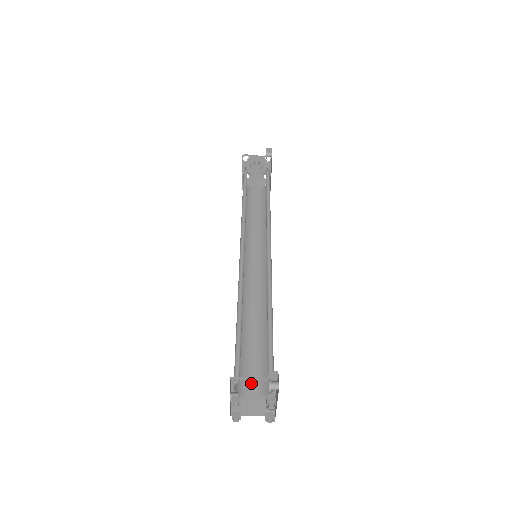
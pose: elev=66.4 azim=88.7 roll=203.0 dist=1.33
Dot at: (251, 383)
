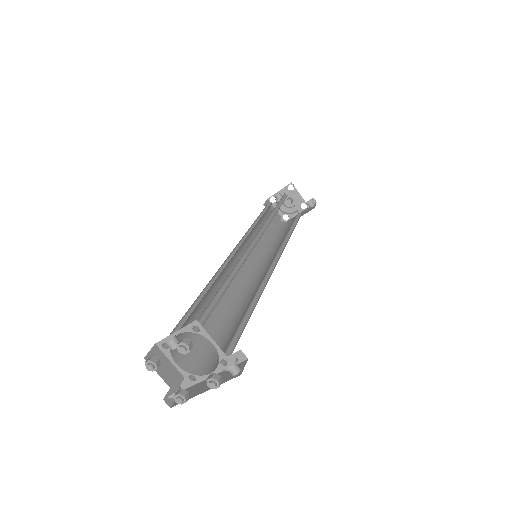
Dot at: occluded
